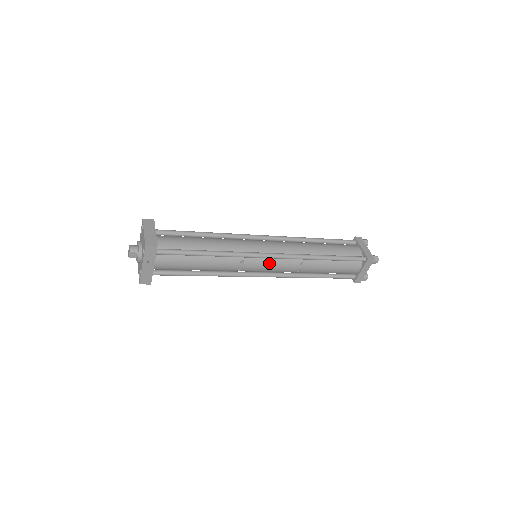
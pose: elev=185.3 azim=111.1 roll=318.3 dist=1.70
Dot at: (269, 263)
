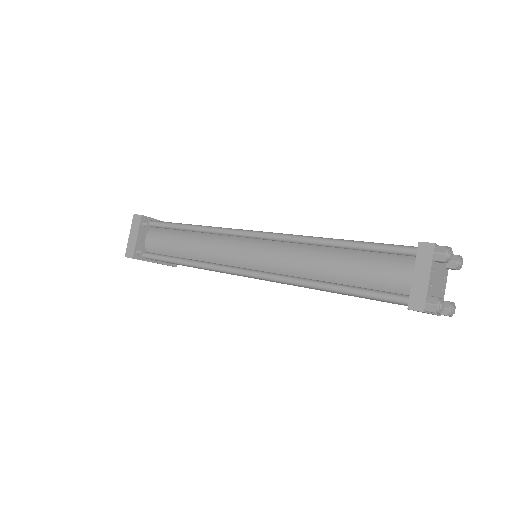
Dot at: occluded
